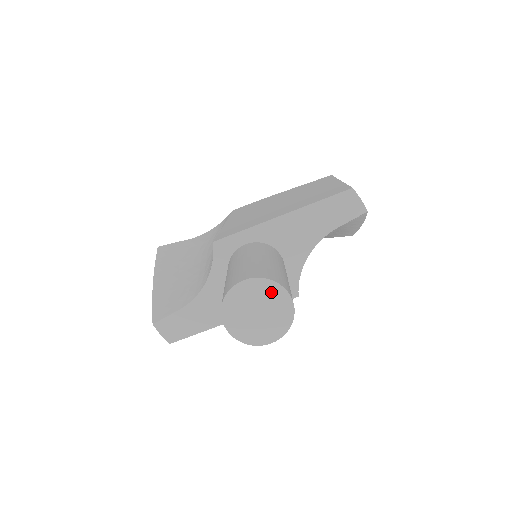
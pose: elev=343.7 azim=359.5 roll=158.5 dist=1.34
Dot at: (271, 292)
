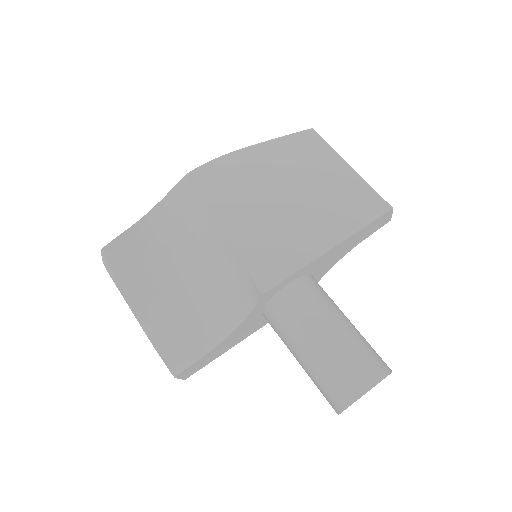
Dot at: occluded
